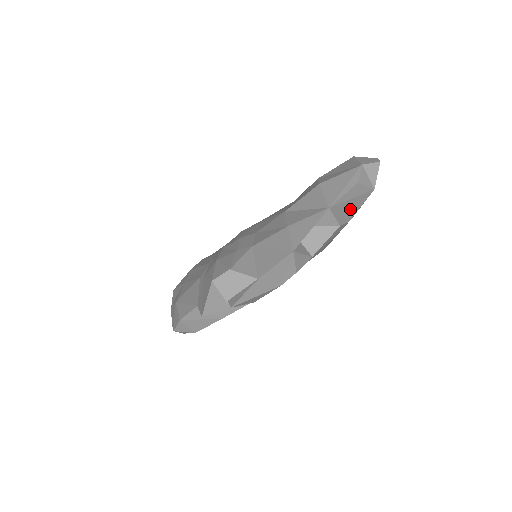
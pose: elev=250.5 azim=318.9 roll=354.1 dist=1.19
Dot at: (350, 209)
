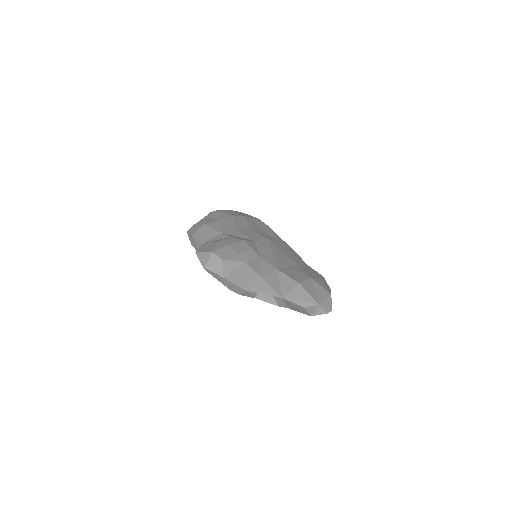
Dot at: (293, 307)
